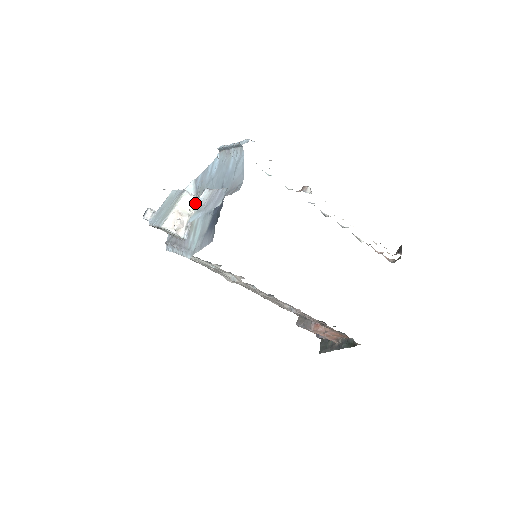
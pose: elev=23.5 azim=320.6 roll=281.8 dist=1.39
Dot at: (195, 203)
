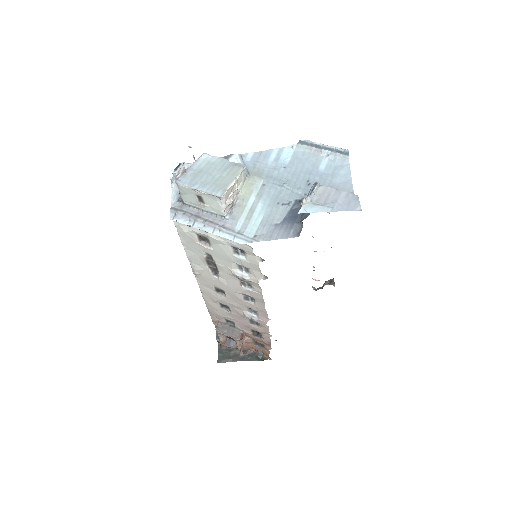
Dot at: (245, 182)
